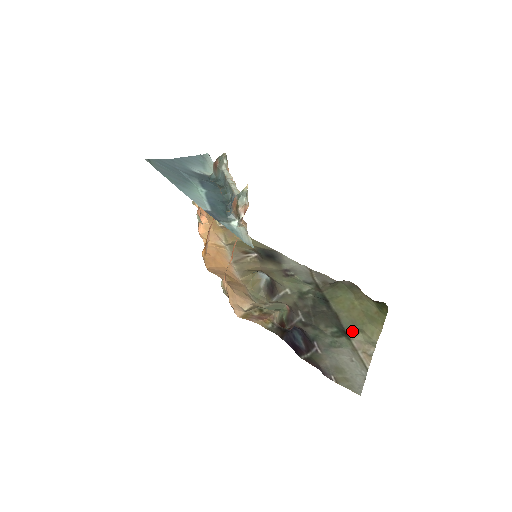
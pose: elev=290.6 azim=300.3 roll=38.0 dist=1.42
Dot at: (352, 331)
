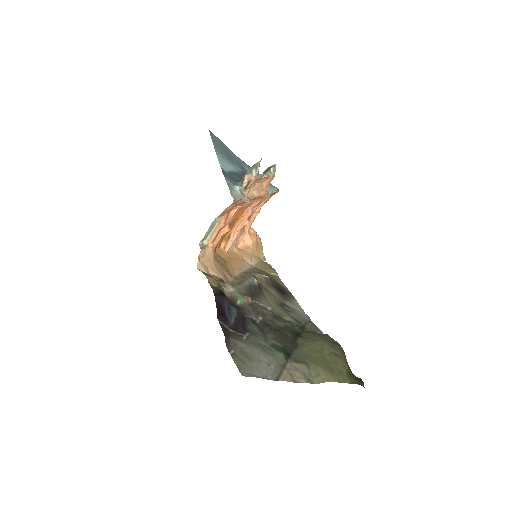
Dot at: (297, 359)
